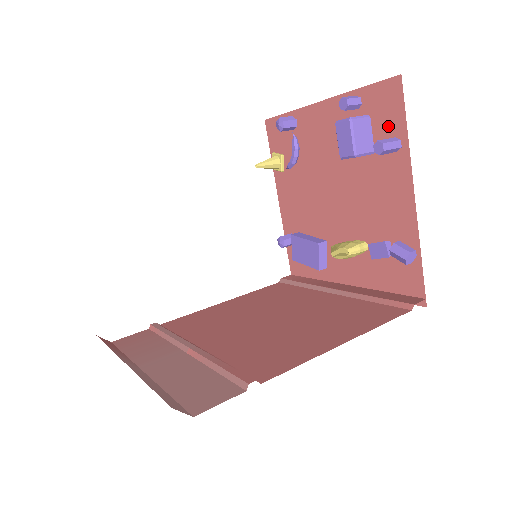
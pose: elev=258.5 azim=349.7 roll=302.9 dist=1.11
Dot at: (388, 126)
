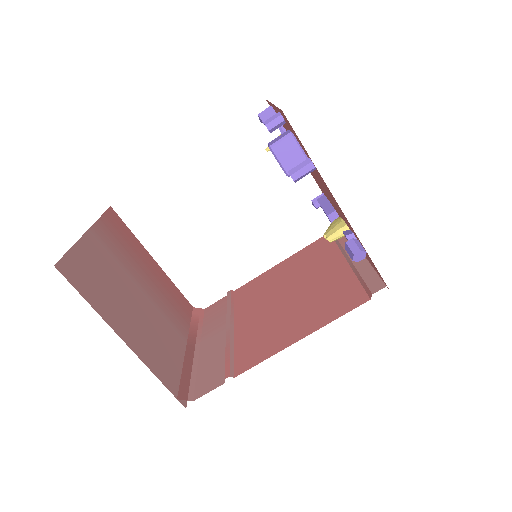
Dot at: (302, 146)
